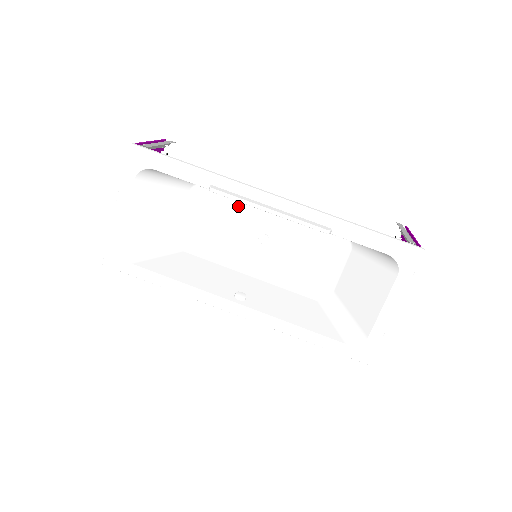
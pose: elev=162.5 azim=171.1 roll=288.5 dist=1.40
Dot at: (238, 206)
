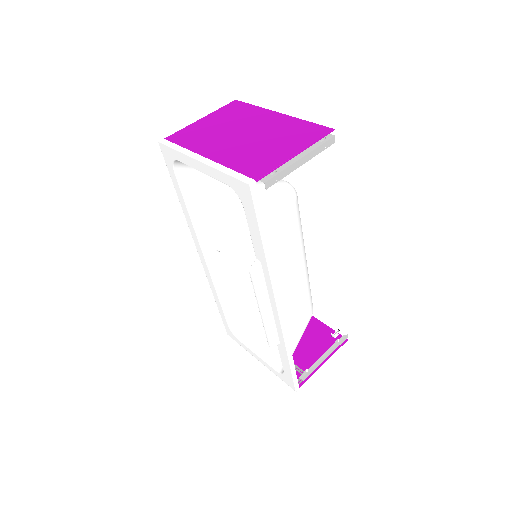
Dot at: occluded
